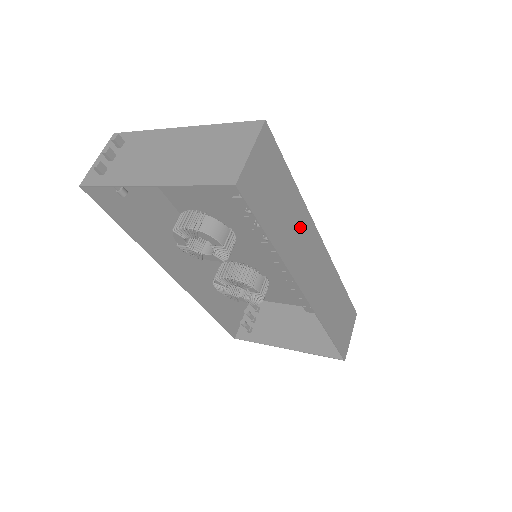
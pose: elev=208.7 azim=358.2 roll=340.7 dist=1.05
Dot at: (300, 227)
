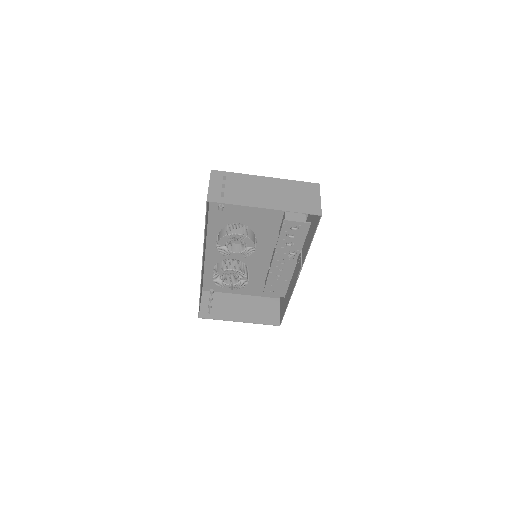
Dot at: occluded
